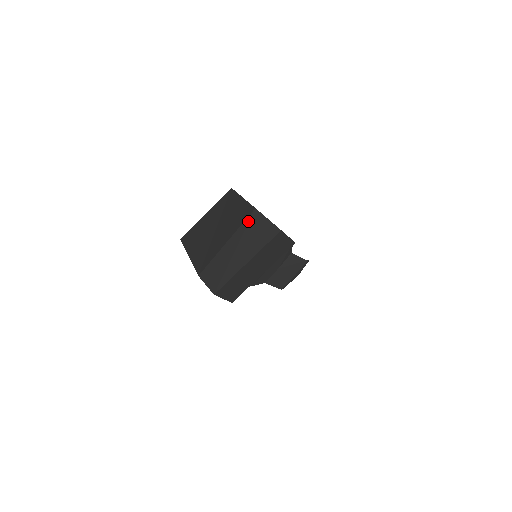
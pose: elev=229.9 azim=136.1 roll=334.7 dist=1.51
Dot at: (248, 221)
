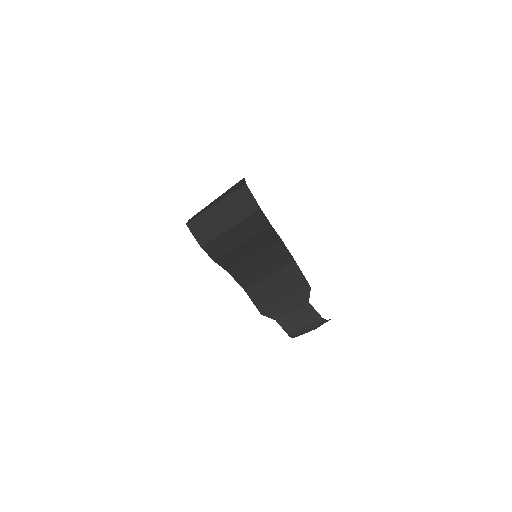
Dot at: (235, 184)
